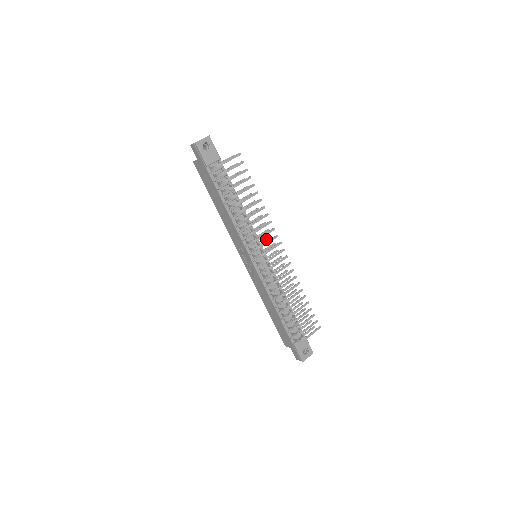
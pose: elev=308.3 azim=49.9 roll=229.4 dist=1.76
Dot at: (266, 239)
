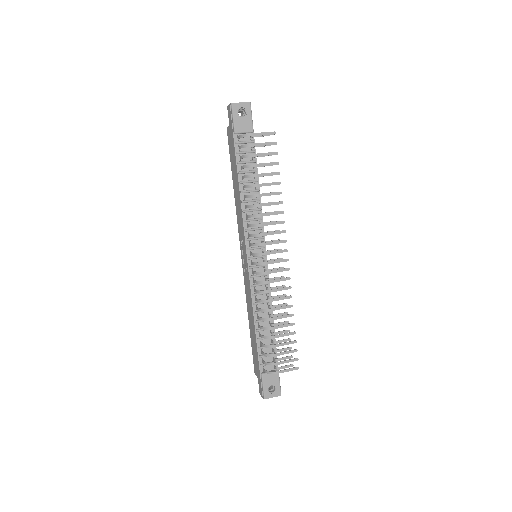
Dot at: (272, 240)
